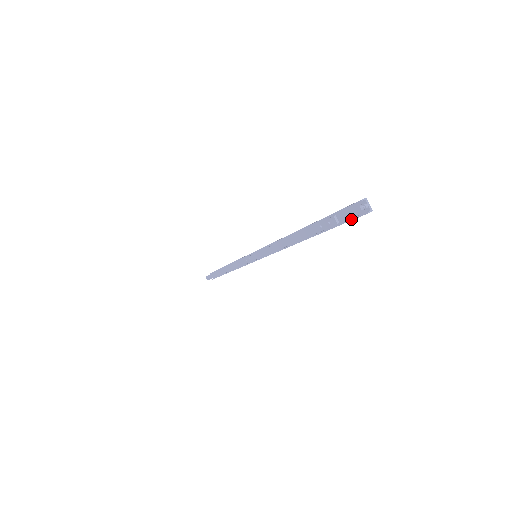
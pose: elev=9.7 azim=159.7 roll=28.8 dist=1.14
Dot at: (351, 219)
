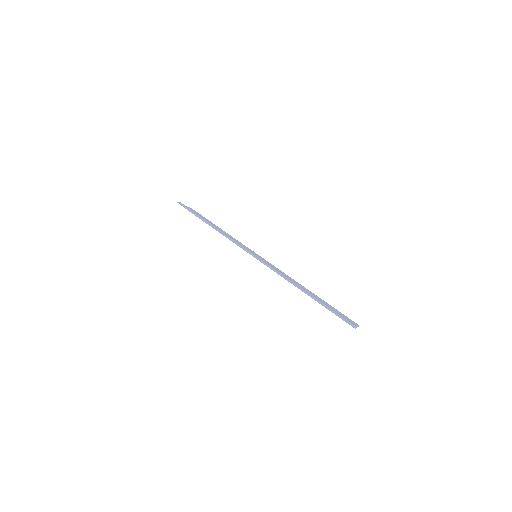
Dot at: occluded
